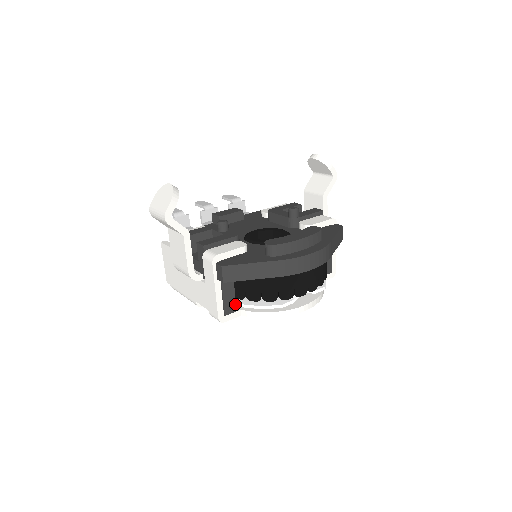
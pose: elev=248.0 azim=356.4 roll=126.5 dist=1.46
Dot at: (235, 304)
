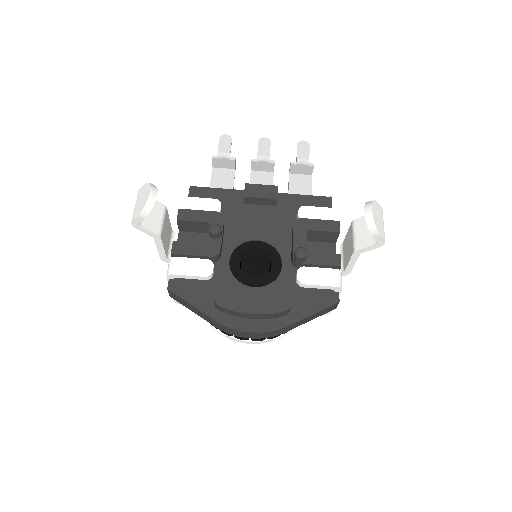
Dot at: occluded
